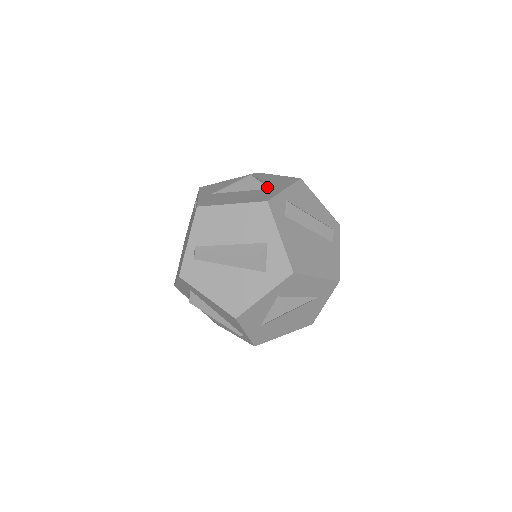
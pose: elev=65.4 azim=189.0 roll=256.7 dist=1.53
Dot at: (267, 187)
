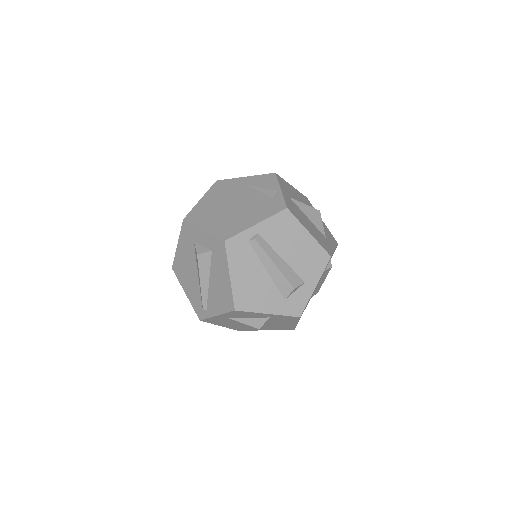
Dot at: occluded
